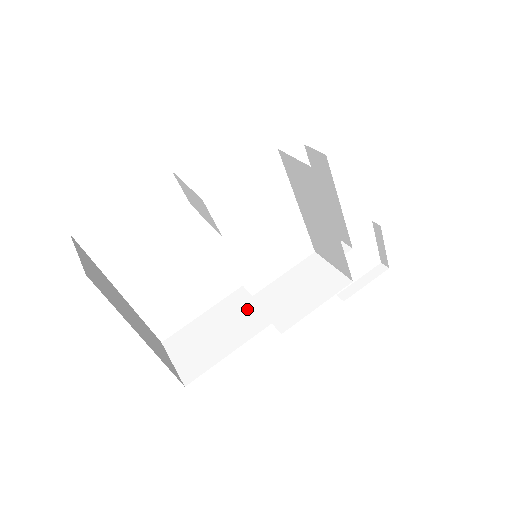
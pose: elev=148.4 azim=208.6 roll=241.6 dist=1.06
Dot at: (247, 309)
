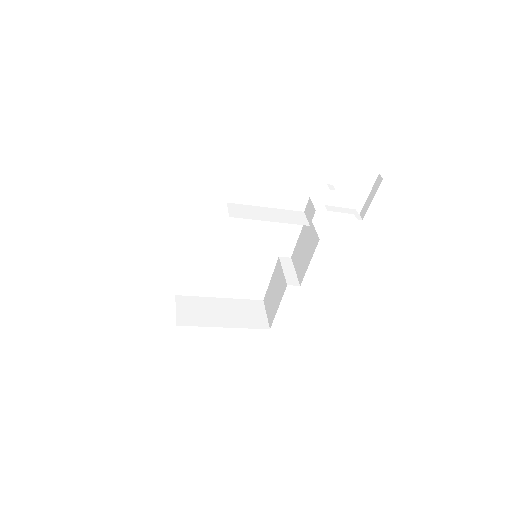
Dot at: (280, 276)
